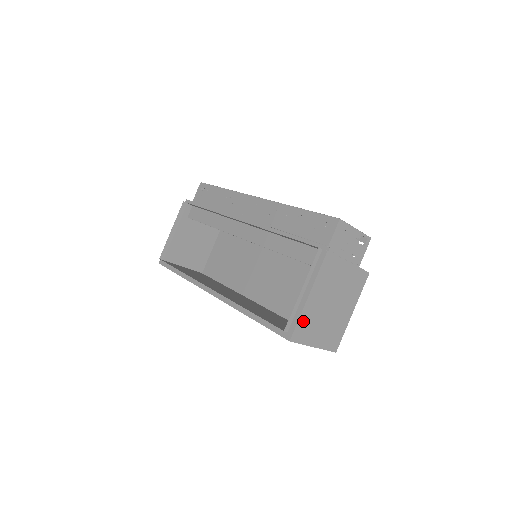
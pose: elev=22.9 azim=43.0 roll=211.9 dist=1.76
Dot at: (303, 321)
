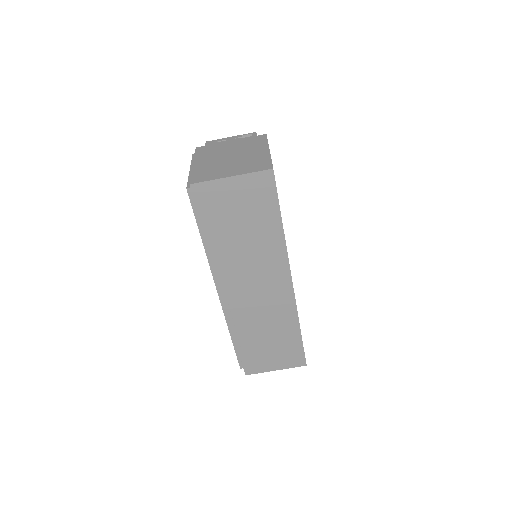
Dot at: (199, 173)
